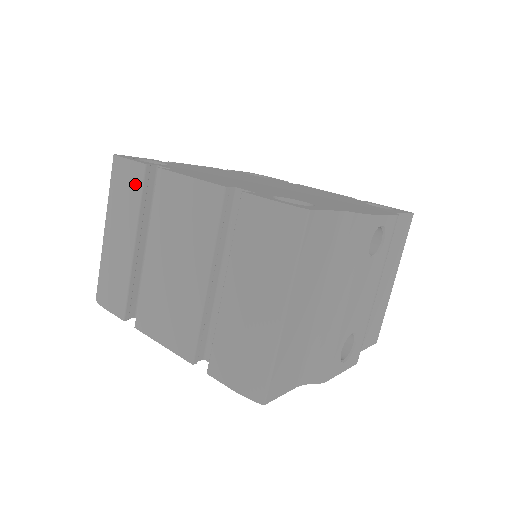
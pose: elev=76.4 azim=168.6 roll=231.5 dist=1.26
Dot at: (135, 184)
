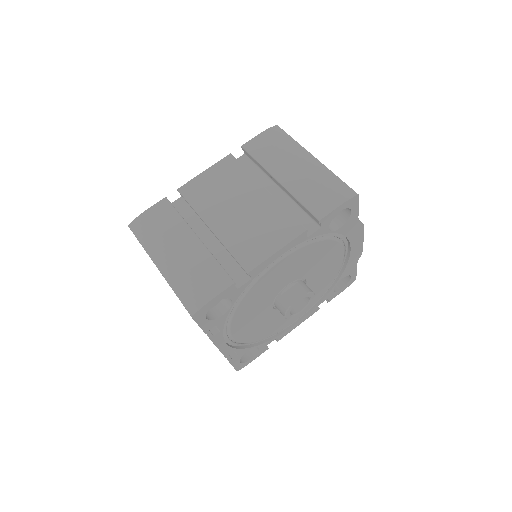
Dot at: (166, 212)
